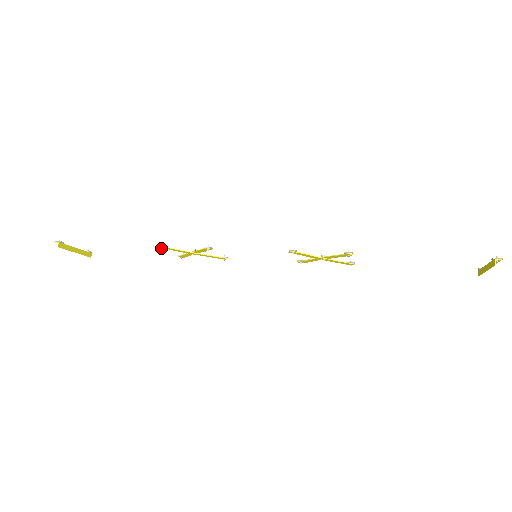
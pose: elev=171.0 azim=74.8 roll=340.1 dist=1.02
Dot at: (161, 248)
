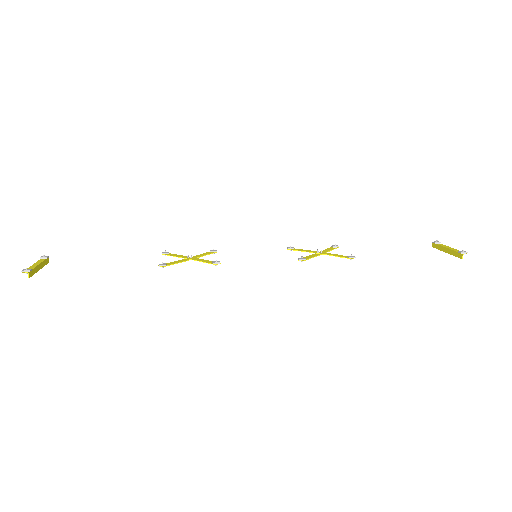
Dot at: (163, 267)
